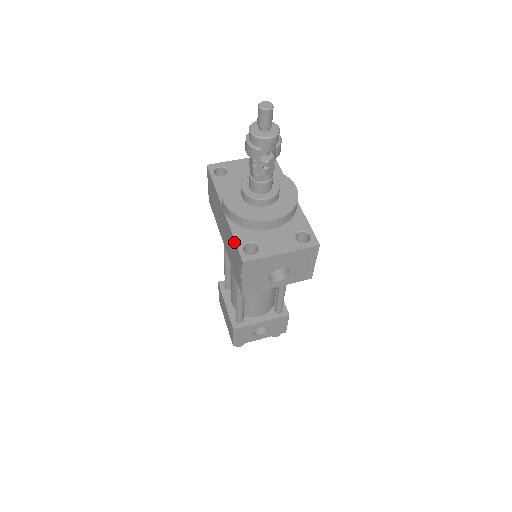
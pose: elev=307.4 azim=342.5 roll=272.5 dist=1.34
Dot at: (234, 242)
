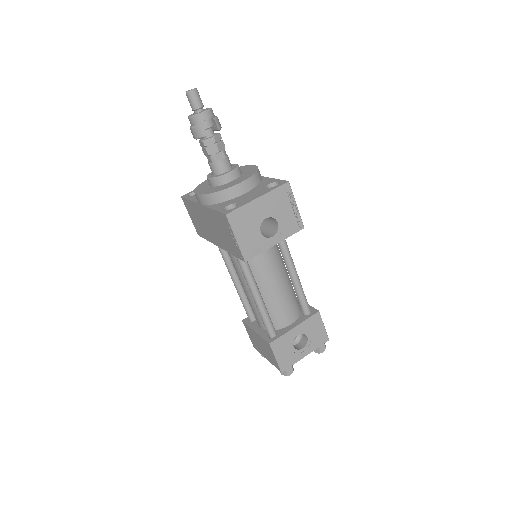
Dot at: (216, 213)
